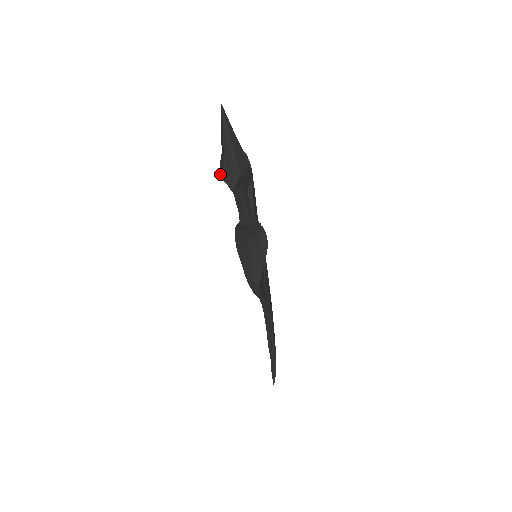
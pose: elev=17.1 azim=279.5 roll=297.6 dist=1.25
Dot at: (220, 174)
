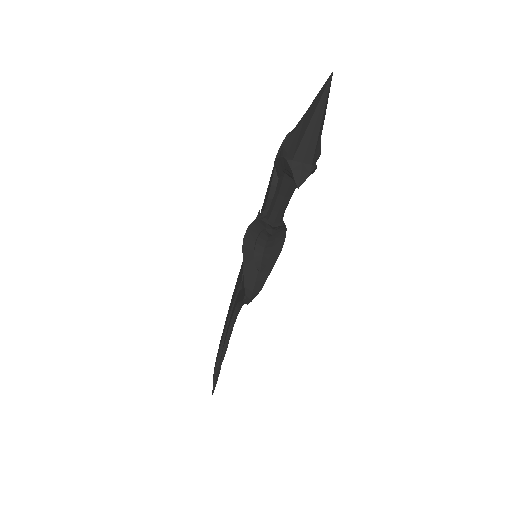
Dot at: (279, 157)
